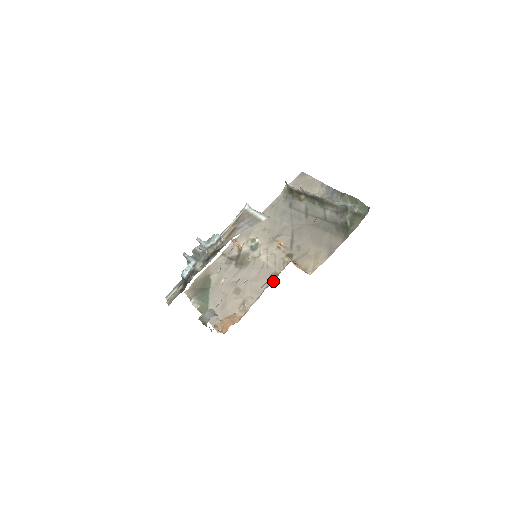
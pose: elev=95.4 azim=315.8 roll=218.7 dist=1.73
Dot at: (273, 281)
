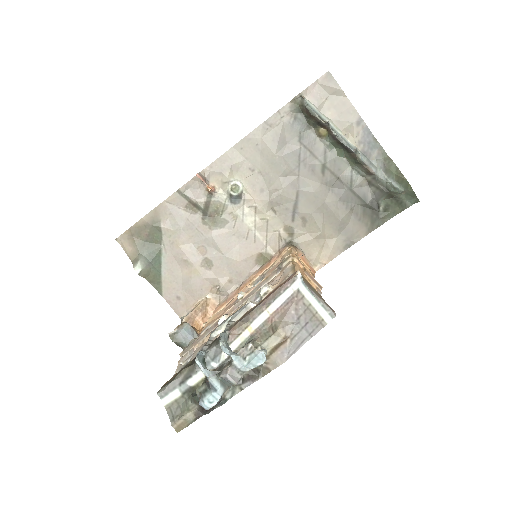
Dot at: (262, 264)
